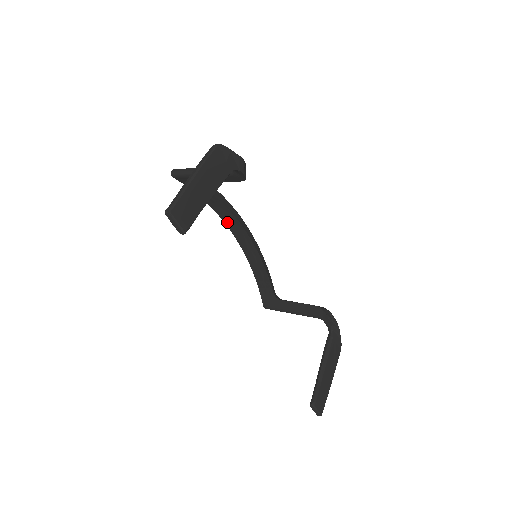
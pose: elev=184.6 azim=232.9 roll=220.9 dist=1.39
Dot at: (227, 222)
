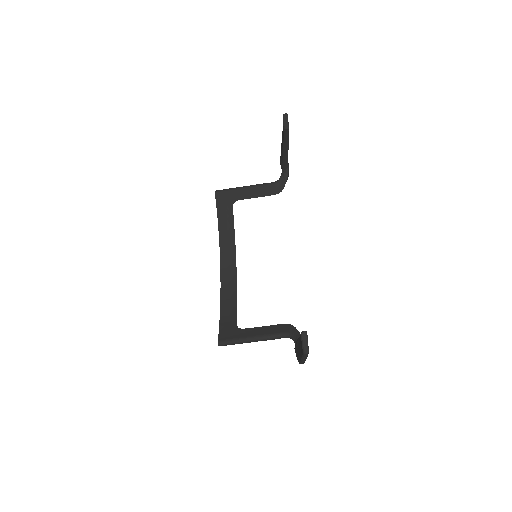
Dot at: (223, 254)
